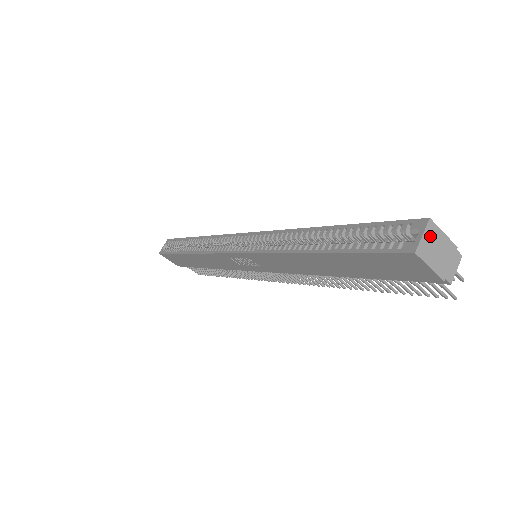
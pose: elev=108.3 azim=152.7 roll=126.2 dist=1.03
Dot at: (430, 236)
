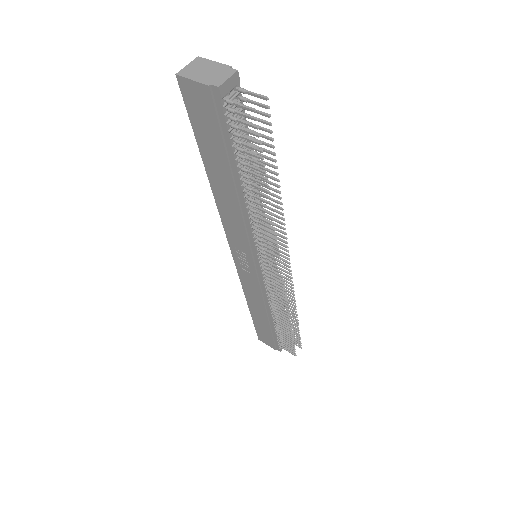
Dot at: (196, 65)
